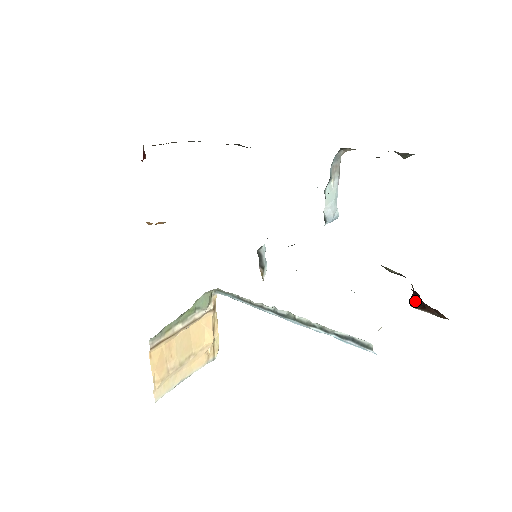
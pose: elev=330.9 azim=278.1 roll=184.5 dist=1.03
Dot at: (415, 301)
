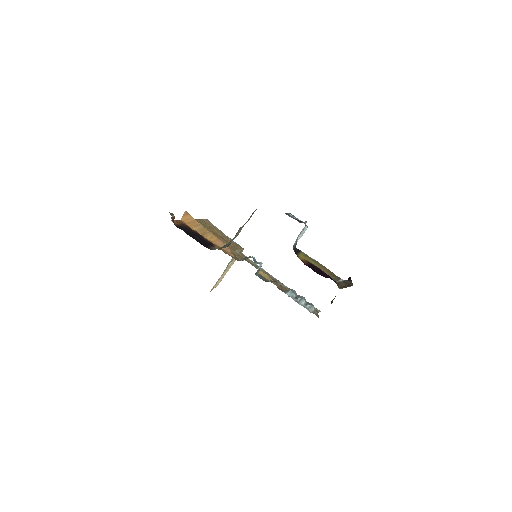
Dot at: occluded
